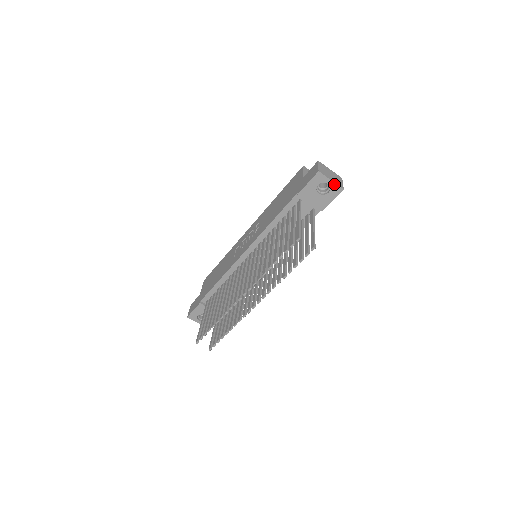
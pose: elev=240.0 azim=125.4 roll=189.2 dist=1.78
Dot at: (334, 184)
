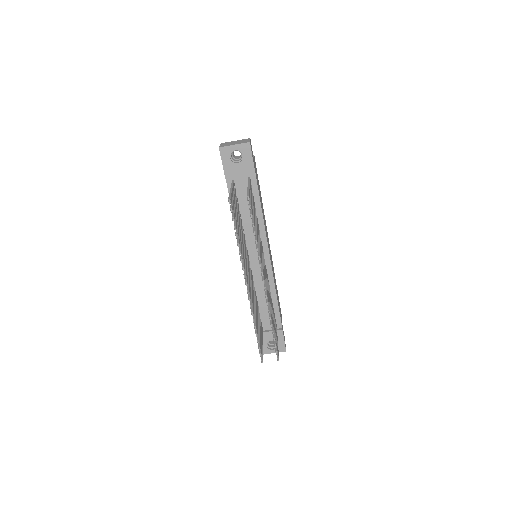
Dot at: (239, 145)
